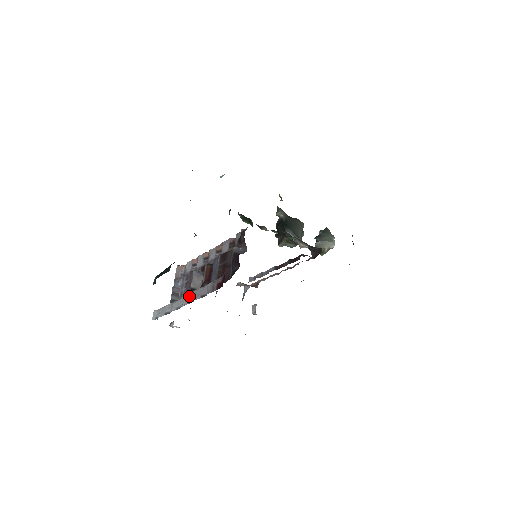
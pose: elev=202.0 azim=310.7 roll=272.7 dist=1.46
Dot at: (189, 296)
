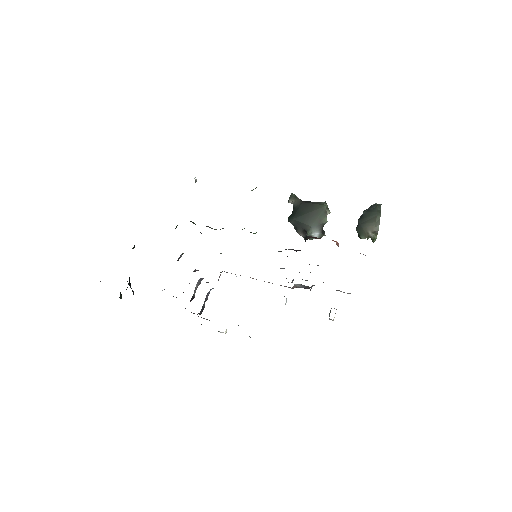
Dot at: occluded
